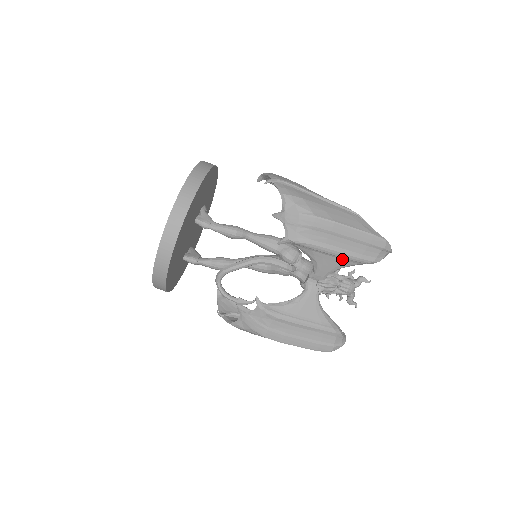
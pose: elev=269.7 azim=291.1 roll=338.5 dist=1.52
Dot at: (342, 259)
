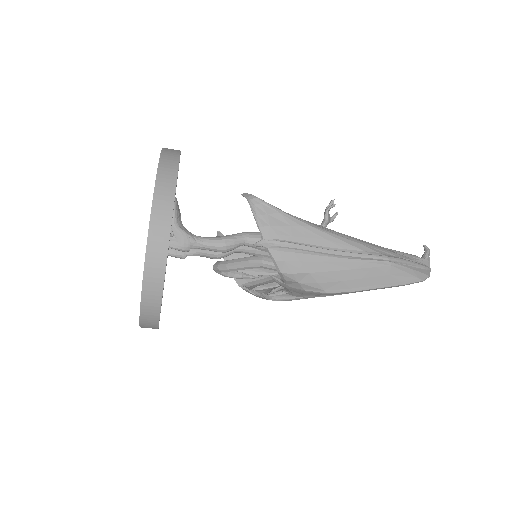
Dot at: occluded
